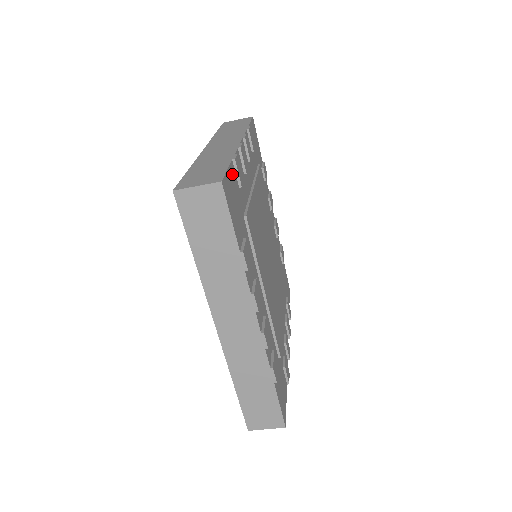
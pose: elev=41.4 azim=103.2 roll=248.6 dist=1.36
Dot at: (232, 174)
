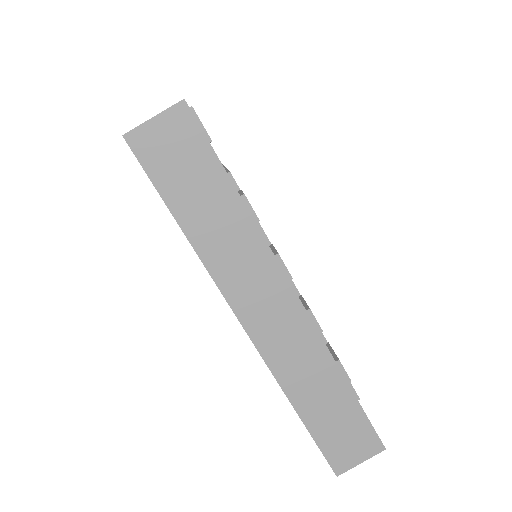
Dot at: occluded
